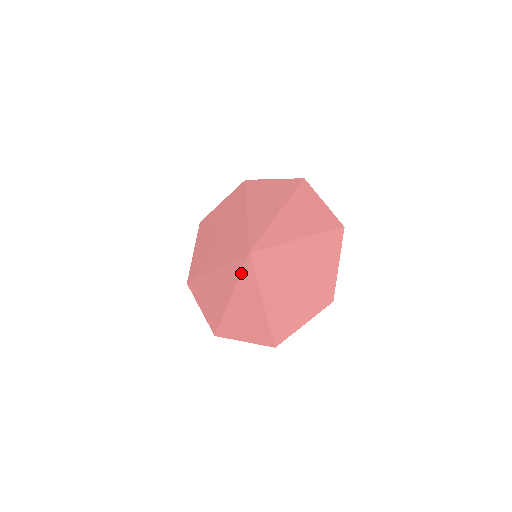
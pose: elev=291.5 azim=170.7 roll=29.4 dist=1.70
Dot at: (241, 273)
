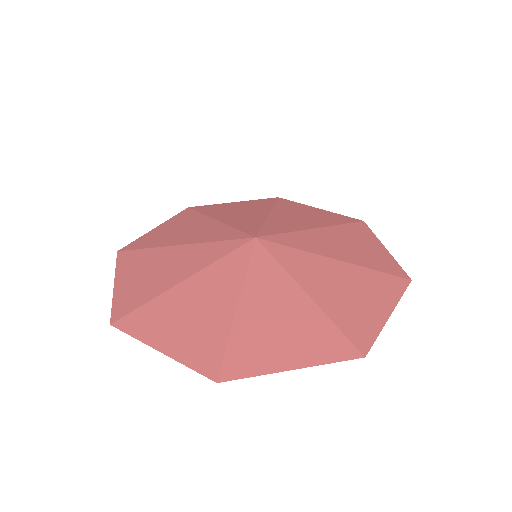
Dot at: (225, 256)
